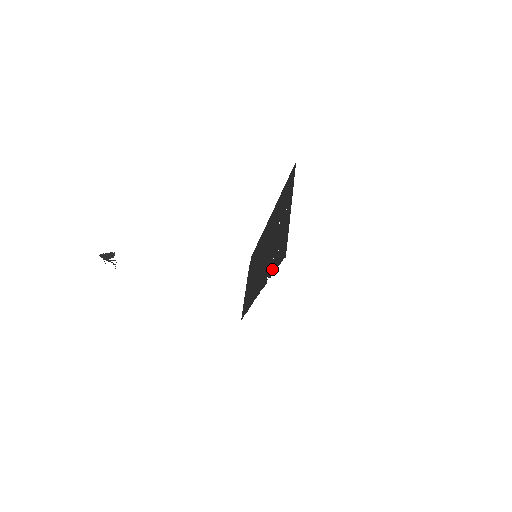
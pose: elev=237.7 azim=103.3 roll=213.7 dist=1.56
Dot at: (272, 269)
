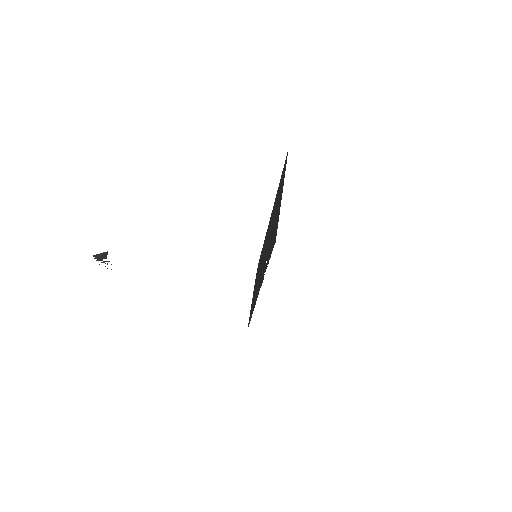
Dot at: (267, 262)
